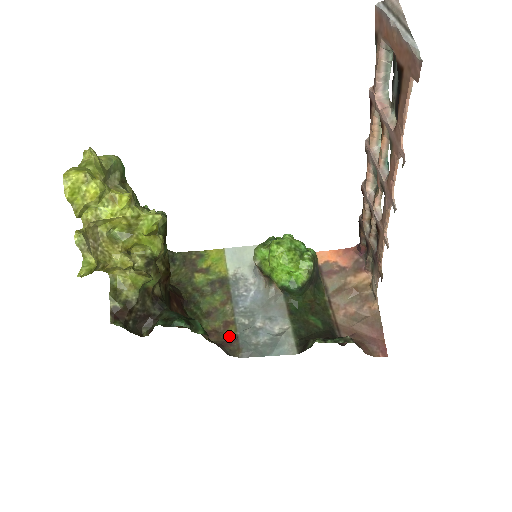
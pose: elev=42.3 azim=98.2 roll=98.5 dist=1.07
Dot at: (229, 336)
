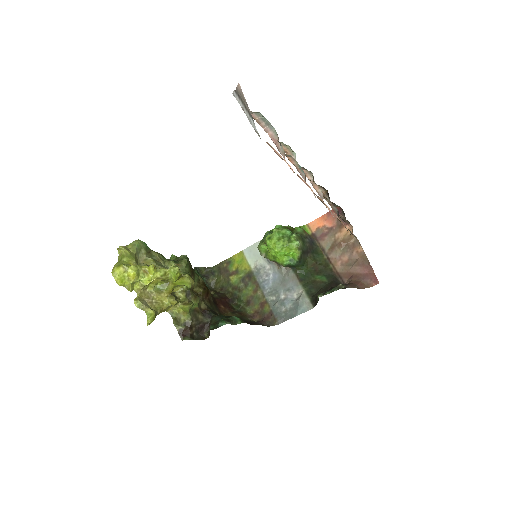
Dot at: (266, 313)
